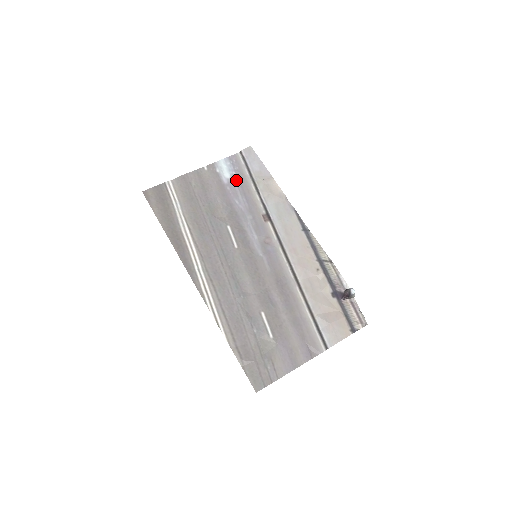
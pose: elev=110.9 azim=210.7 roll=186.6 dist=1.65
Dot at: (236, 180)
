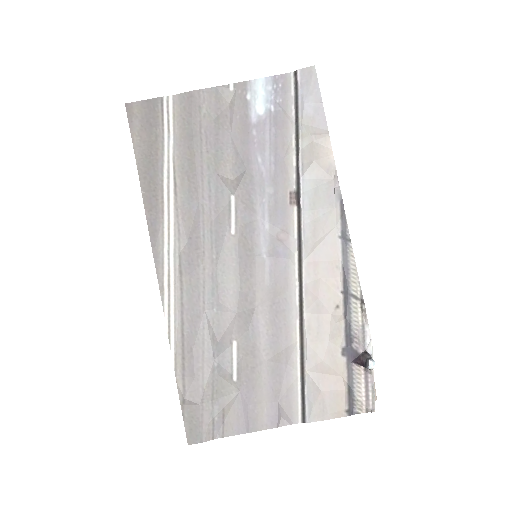
Dot at: (271, 121)
